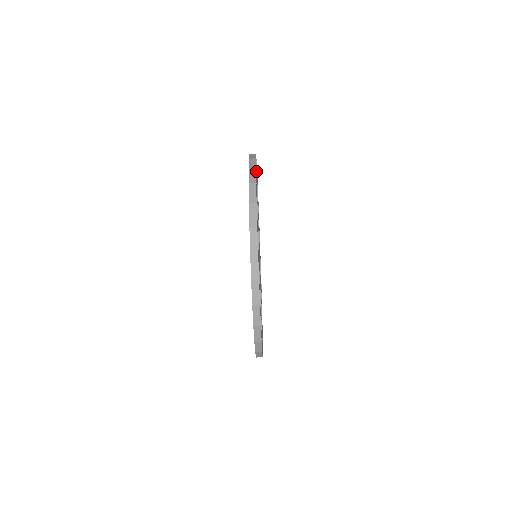
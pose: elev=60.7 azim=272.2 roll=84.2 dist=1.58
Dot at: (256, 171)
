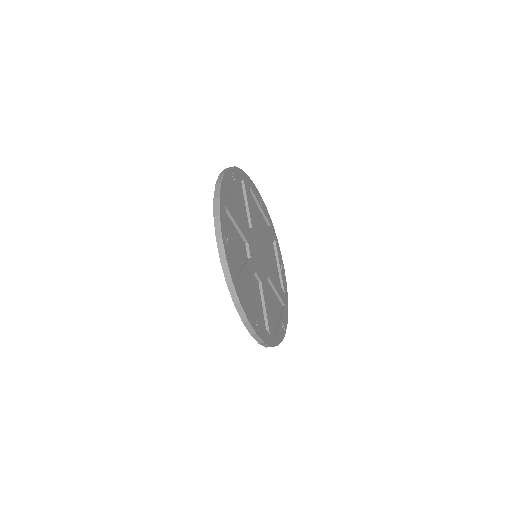
Dot at: (230, 187)
